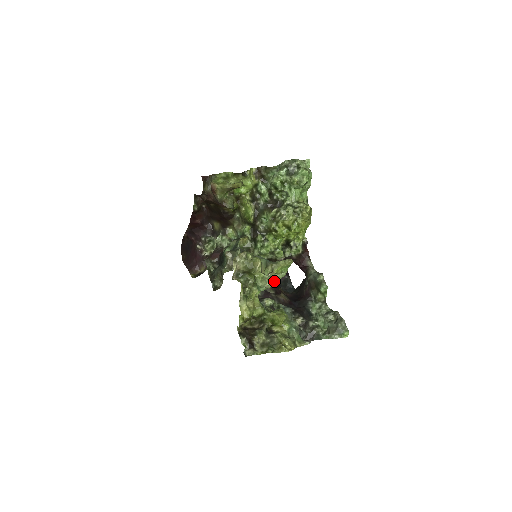
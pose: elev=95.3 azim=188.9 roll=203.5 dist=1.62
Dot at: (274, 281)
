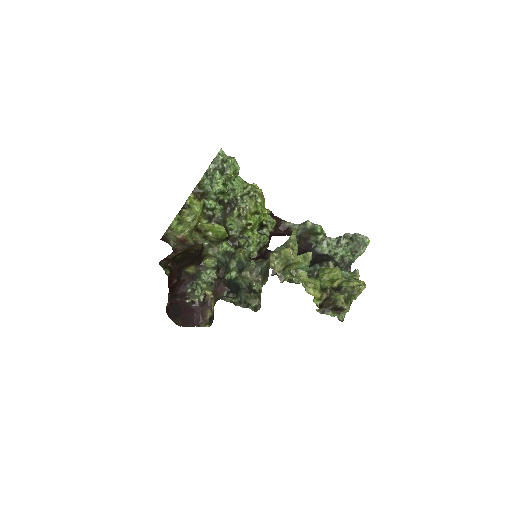
Dot at: occluded
